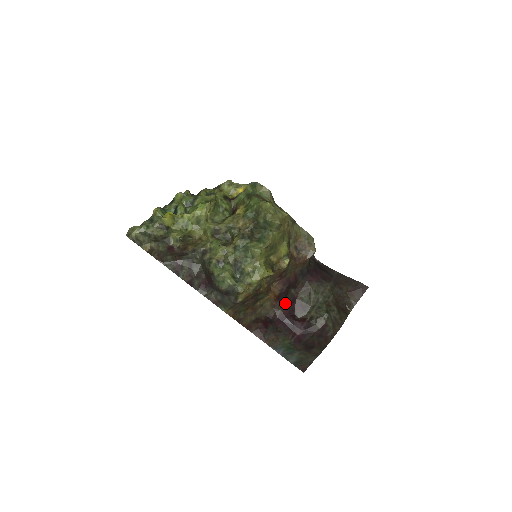
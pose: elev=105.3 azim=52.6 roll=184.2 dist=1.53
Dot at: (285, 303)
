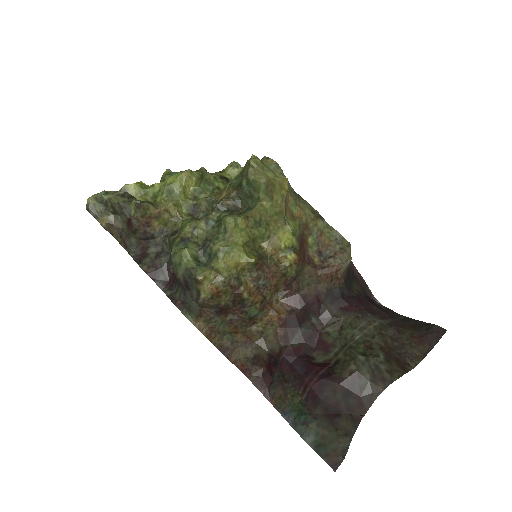
Dot at: (298, 335)
